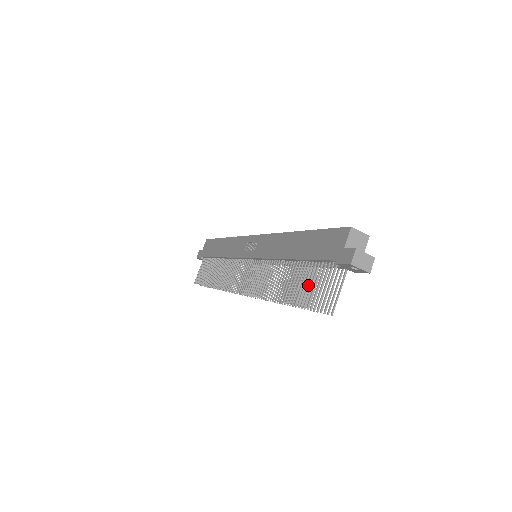
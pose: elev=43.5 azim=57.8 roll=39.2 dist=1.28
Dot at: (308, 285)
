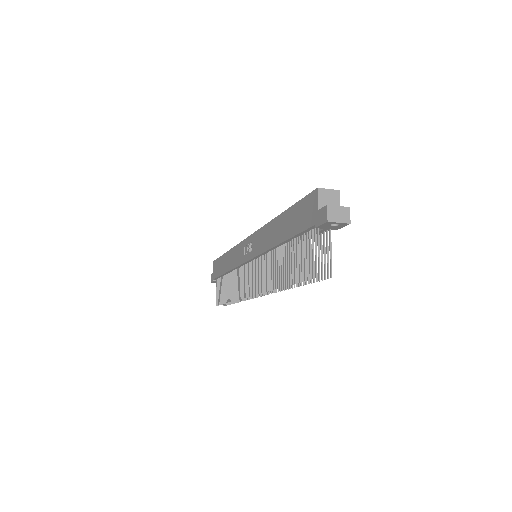
Dot at: (302, 259)
